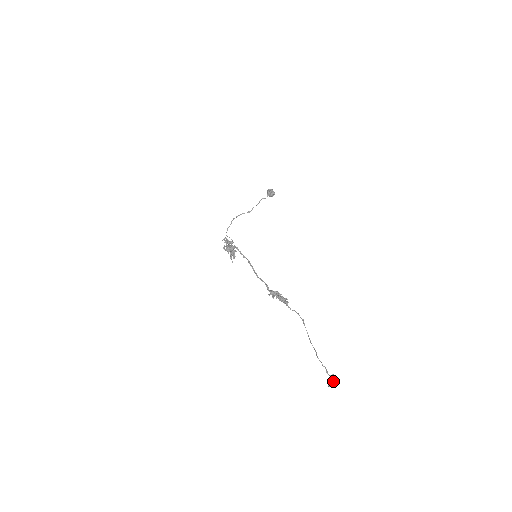
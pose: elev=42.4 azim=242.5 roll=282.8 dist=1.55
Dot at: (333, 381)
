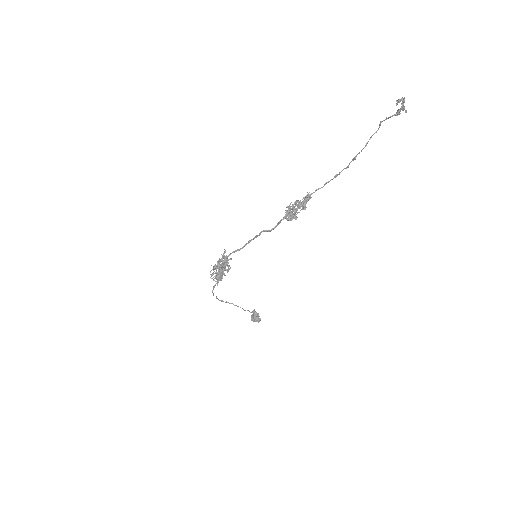
Dot at: (401, 104)
